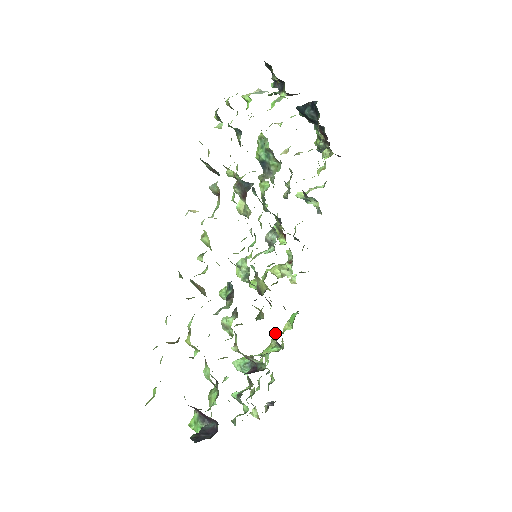
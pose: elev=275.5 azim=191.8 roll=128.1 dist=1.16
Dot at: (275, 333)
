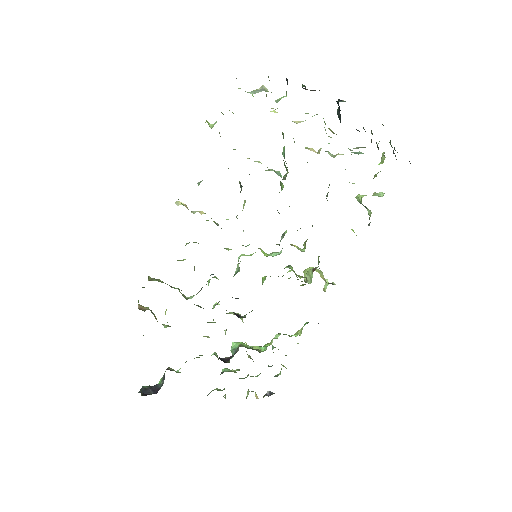
Dot at: (280, 333)
